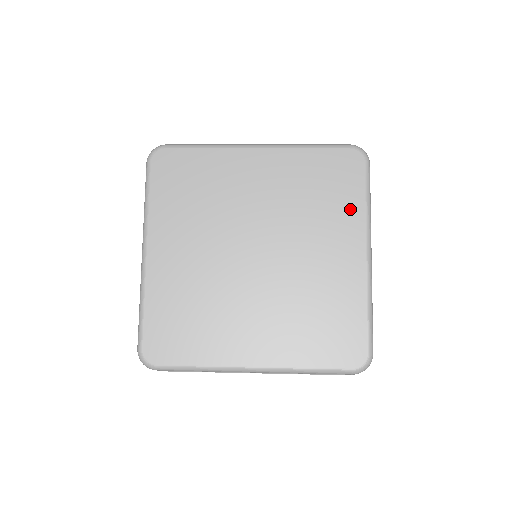
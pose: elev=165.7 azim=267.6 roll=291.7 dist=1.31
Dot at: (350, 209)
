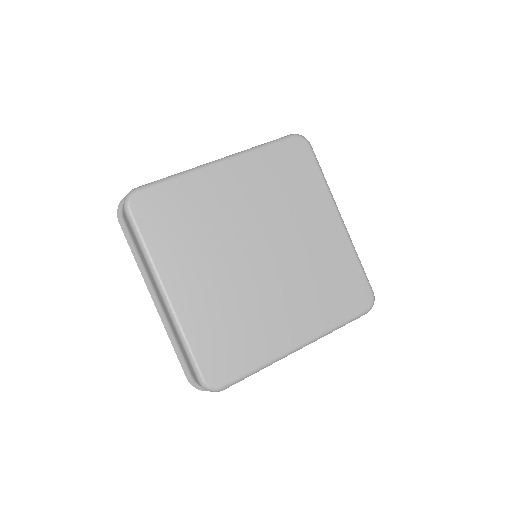
Dot at: (314, 188)
